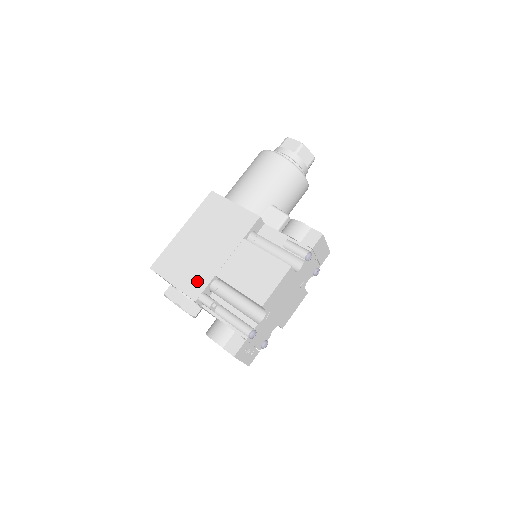
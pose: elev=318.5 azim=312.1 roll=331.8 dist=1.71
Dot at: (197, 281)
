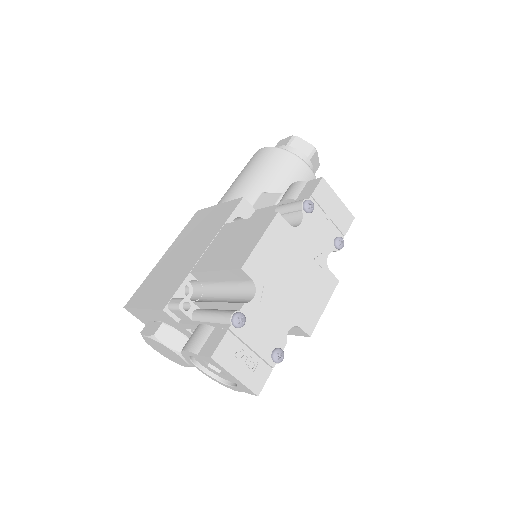
Dot at: (169, 289)
